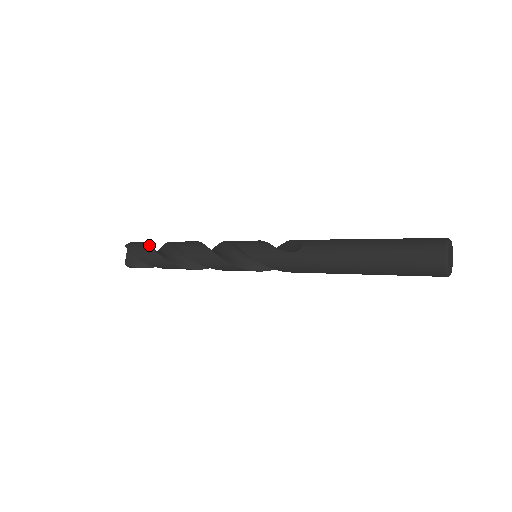
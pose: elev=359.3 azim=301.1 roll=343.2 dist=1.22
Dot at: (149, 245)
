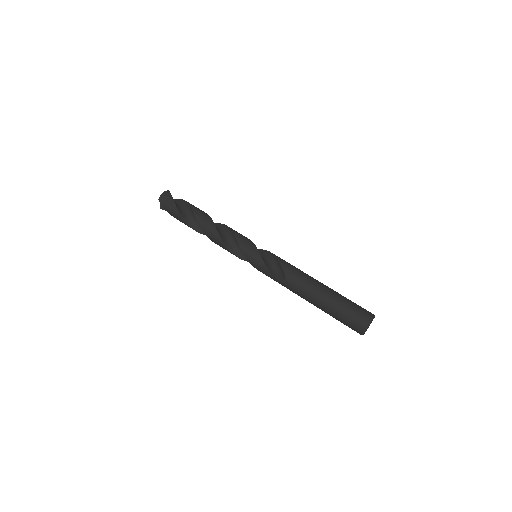
Dot at: (178, 211)
